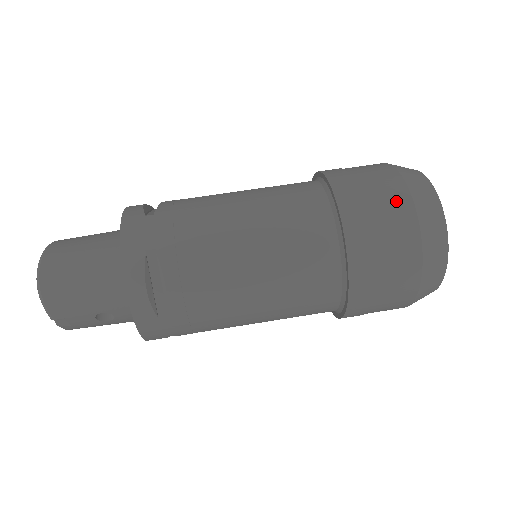
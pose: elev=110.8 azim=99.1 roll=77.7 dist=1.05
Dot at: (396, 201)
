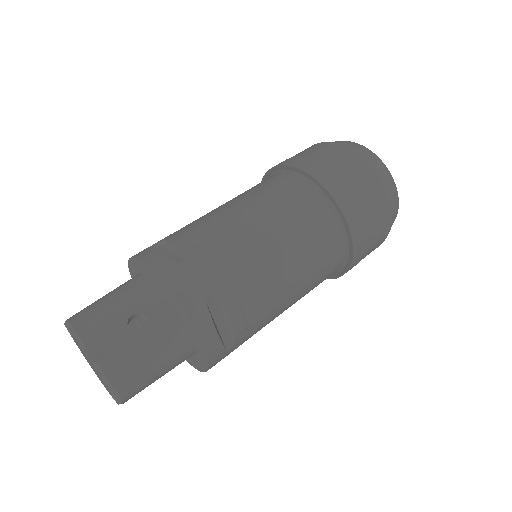
Dot at: occluded
